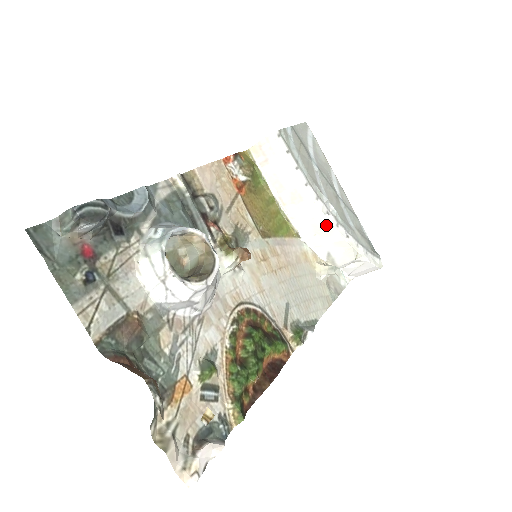
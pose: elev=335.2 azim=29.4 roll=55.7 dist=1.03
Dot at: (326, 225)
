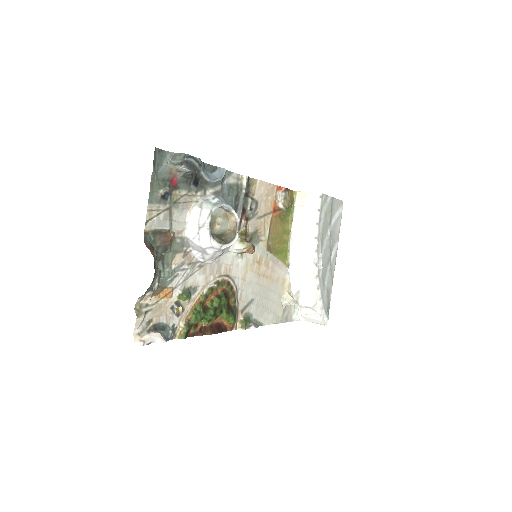
Dot at: (310, 271)
